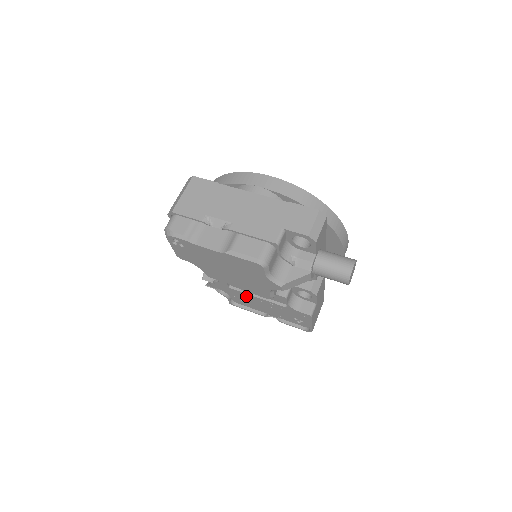
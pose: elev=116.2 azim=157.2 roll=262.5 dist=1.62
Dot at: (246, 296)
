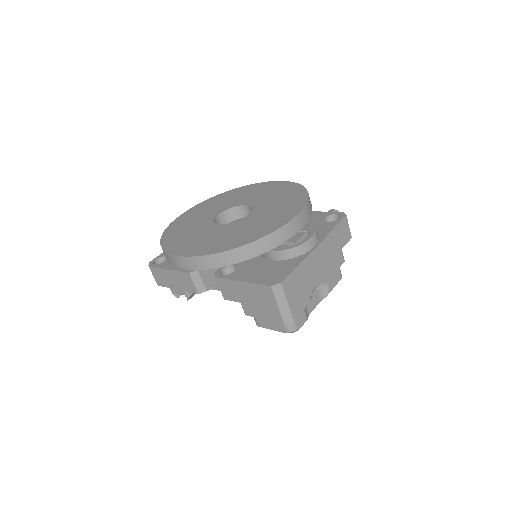
Dot at: occluded
